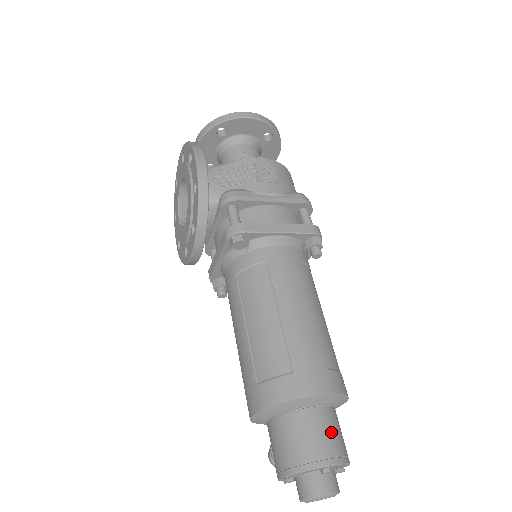
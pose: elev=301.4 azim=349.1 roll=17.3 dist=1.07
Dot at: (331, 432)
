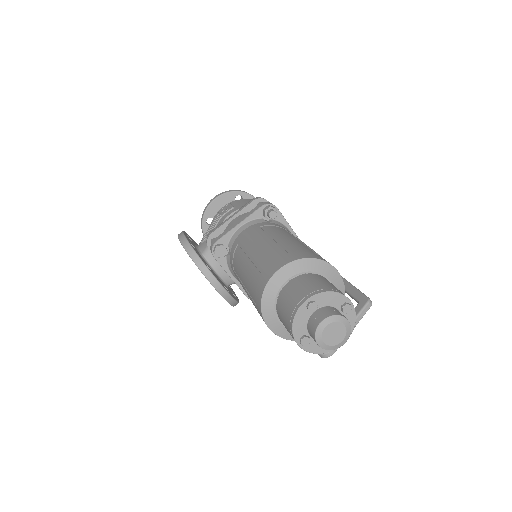
Dot at: (306, 284)
